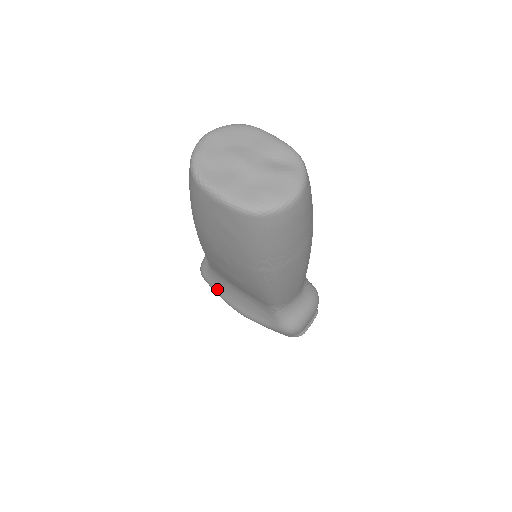
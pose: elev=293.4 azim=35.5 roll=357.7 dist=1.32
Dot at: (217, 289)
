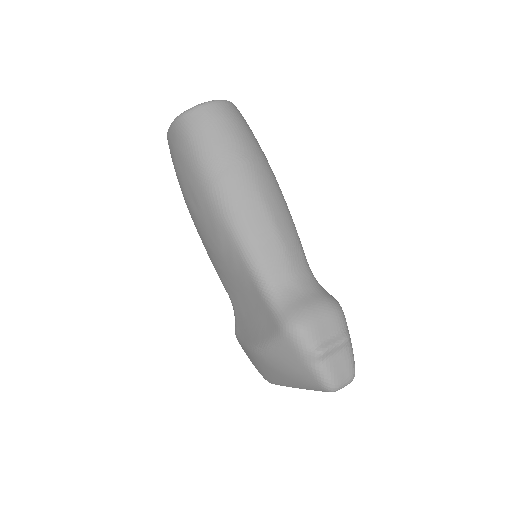
Dot at: (241, 336)
